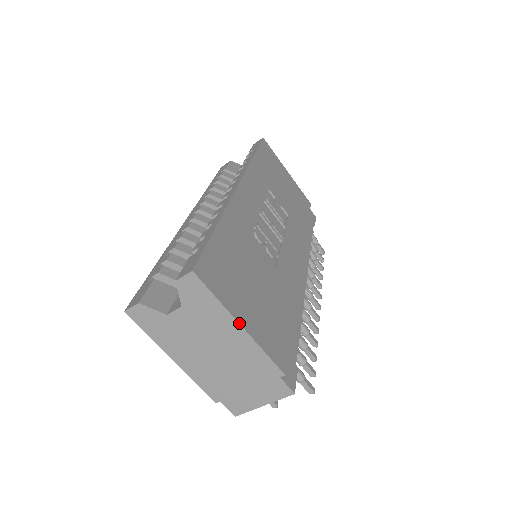
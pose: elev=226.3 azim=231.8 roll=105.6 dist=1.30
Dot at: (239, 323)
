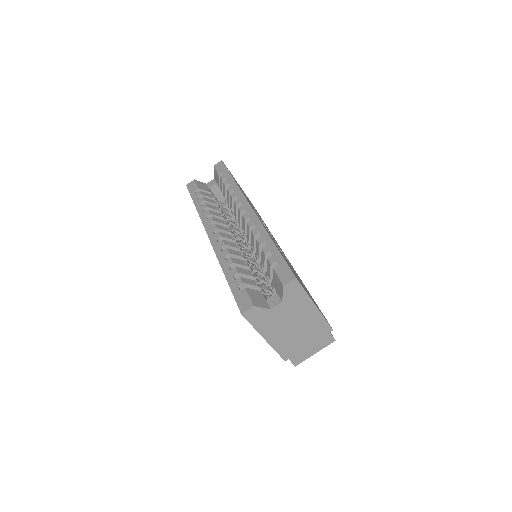
Dot at: occluded
